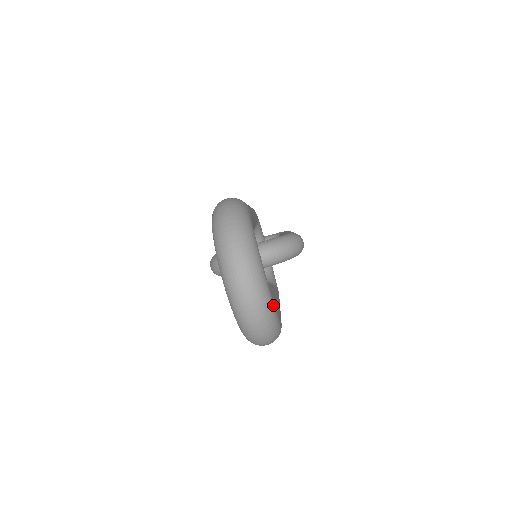
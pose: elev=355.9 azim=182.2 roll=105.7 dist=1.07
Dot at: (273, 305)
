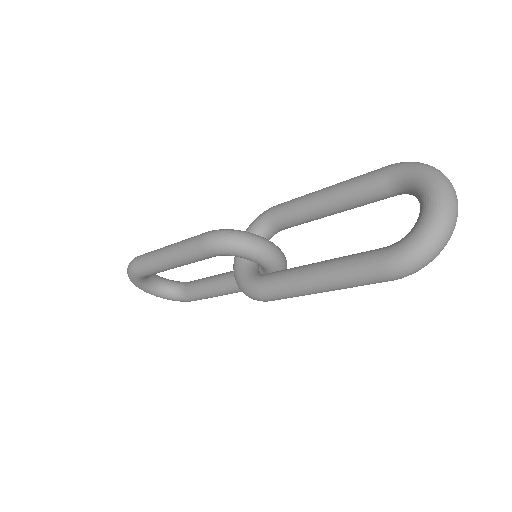
Dot at: occluded
